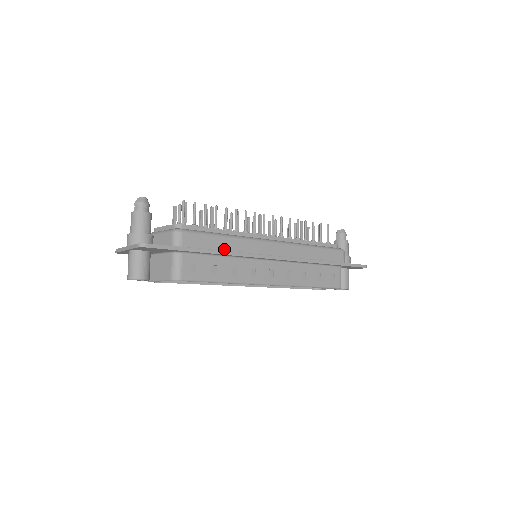
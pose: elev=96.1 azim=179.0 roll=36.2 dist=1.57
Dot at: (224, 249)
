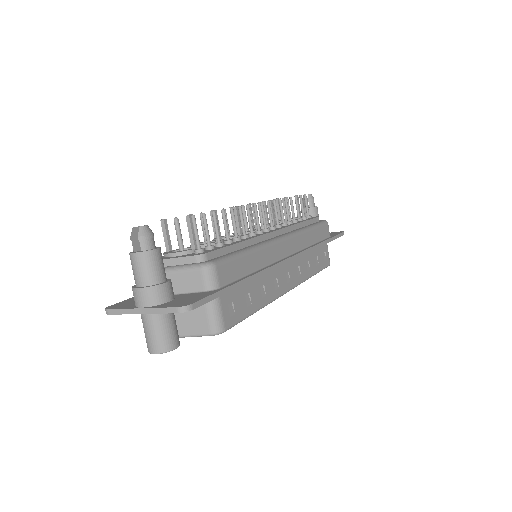
Dot at: (253, 269)
